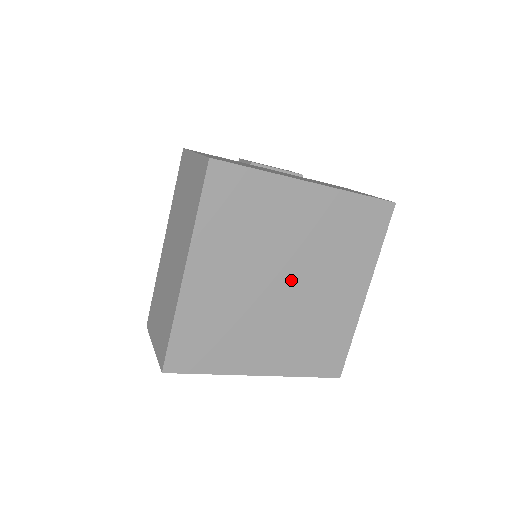
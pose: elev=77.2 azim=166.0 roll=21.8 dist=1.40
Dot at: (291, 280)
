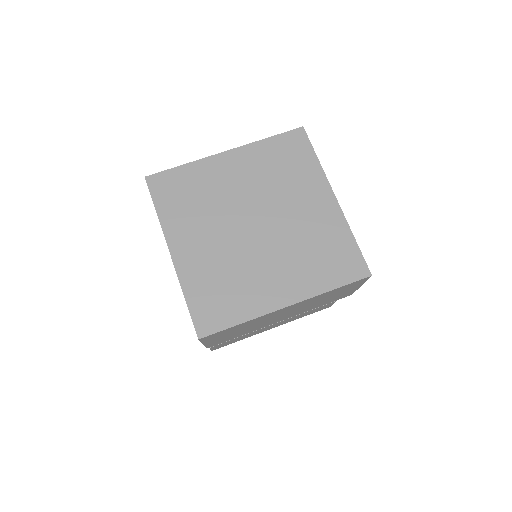
Dot at: (261, 228)
